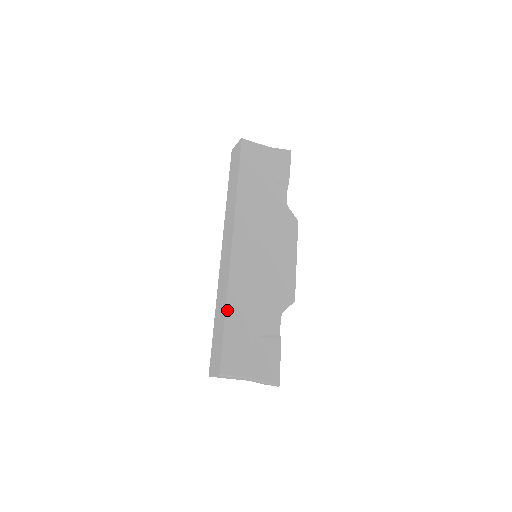
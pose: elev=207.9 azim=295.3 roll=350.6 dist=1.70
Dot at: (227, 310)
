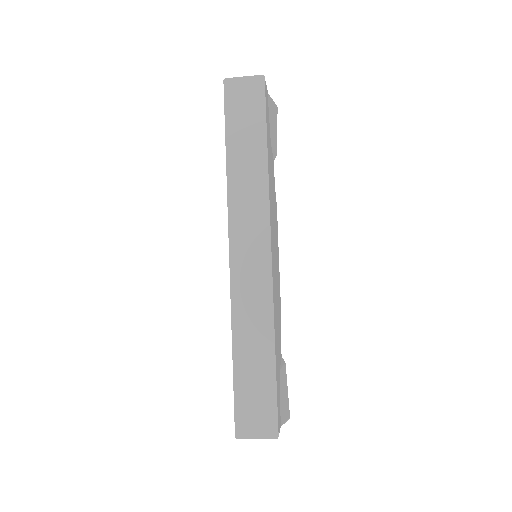
Dot at: (275, 348)
